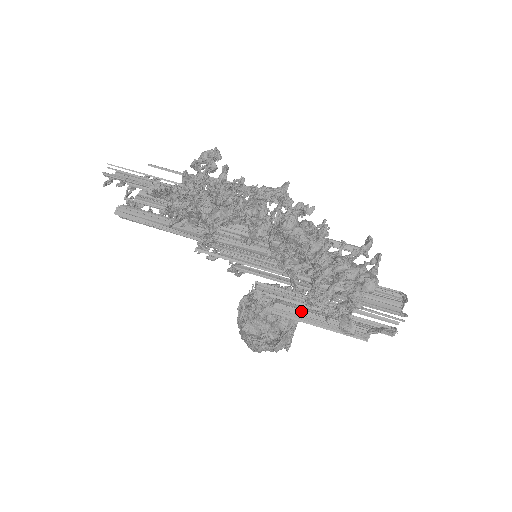
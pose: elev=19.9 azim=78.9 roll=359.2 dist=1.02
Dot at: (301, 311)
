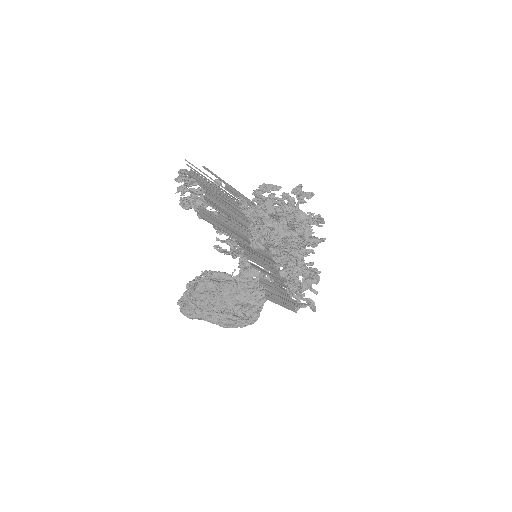
Dot at: (275, 296)
